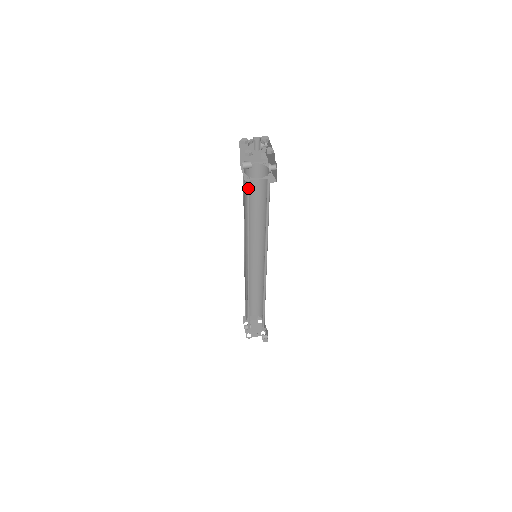
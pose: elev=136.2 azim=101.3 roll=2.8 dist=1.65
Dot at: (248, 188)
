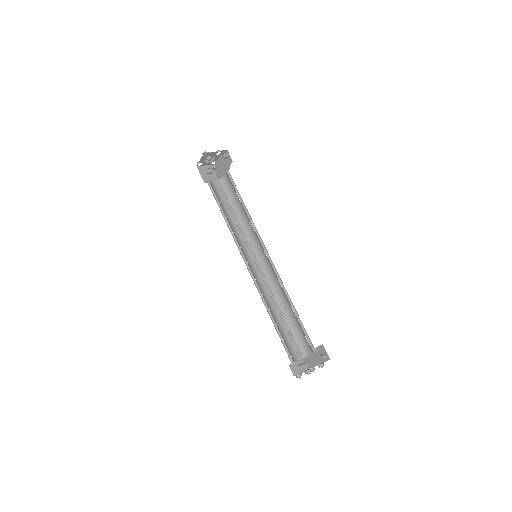
Dot at: (217, 181)
